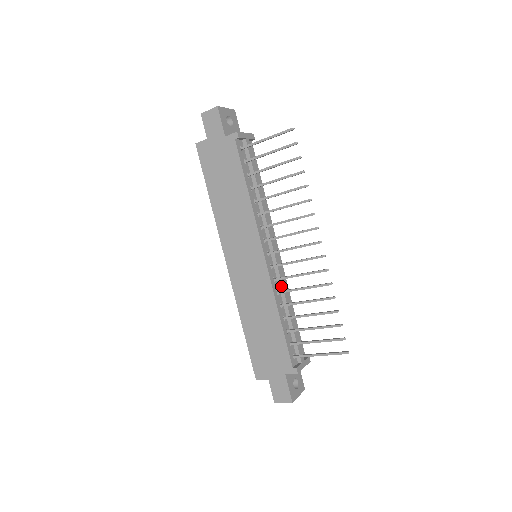
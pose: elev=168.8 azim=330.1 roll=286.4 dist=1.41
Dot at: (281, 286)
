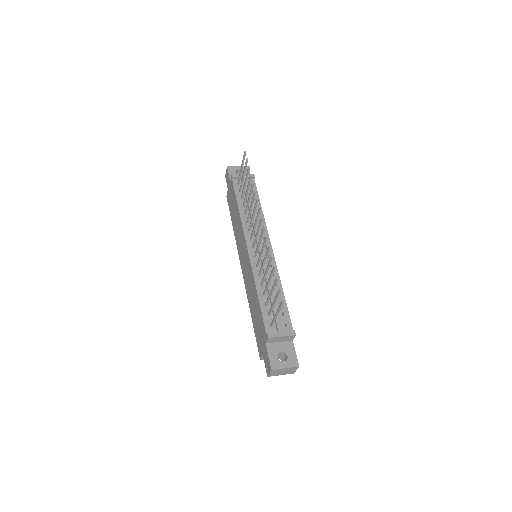
Dot at: (263, 270)
